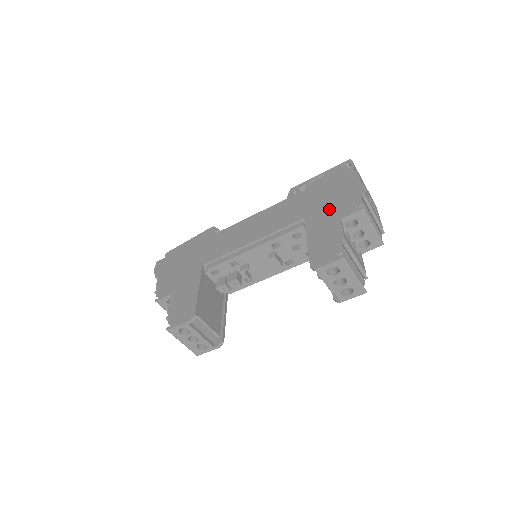
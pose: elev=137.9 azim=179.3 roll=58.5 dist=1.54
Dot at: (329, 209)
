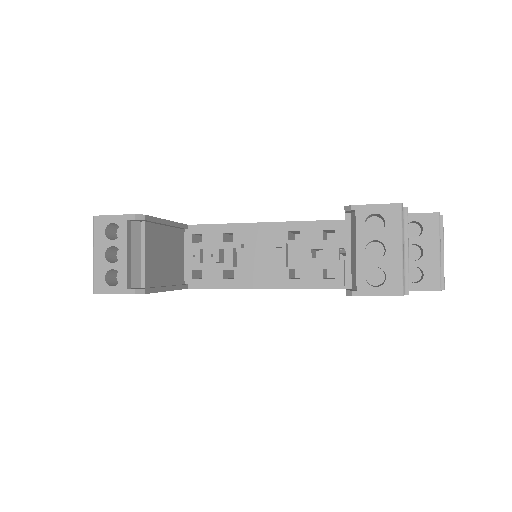
Dot at: occluded
